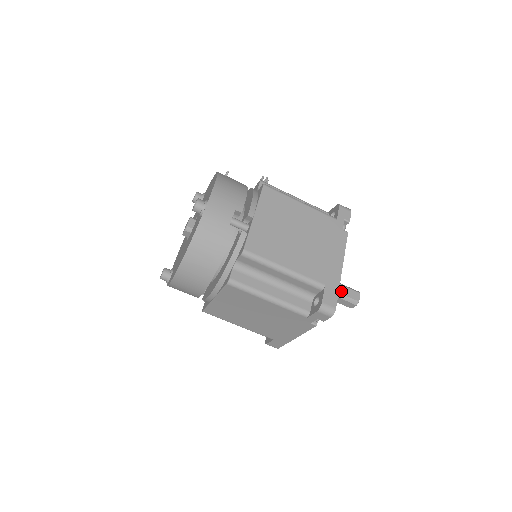
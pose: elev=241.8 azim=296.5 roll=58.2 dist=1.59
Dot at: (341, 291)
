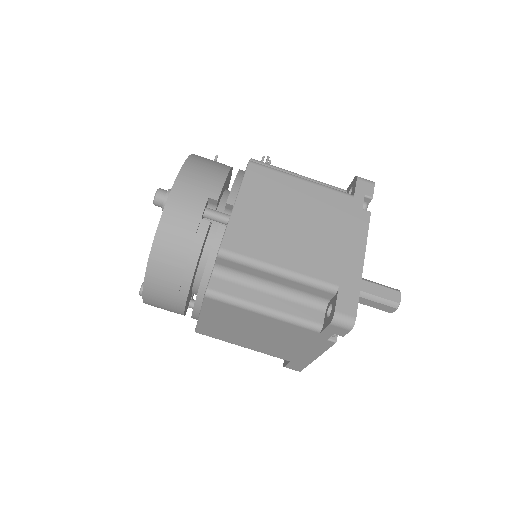
Dot at: (374, 292)
